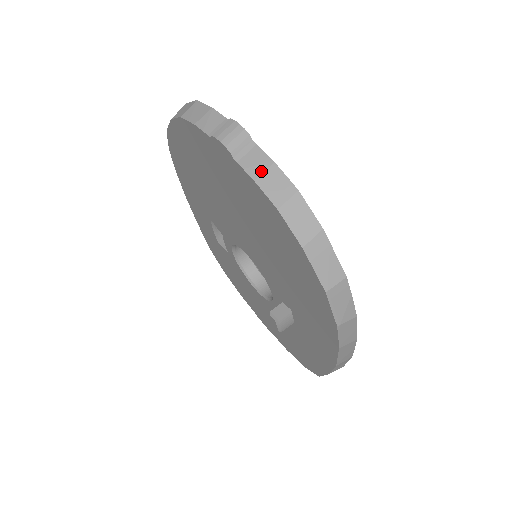
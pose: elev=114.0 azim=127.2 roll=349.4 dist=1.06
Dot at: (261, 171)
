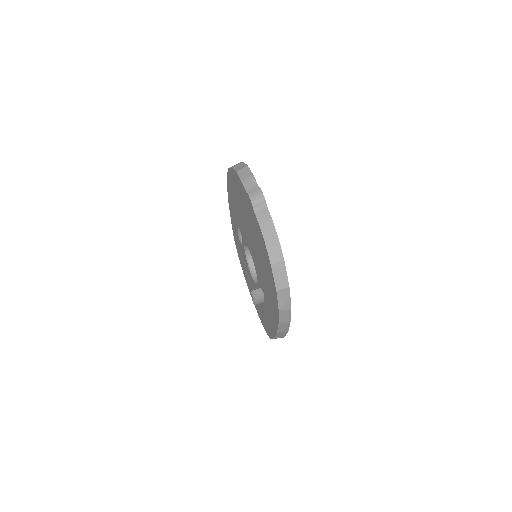
Dot at: (264, 221)
